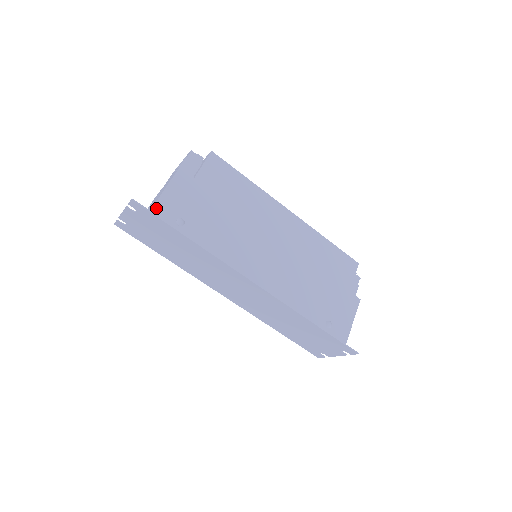
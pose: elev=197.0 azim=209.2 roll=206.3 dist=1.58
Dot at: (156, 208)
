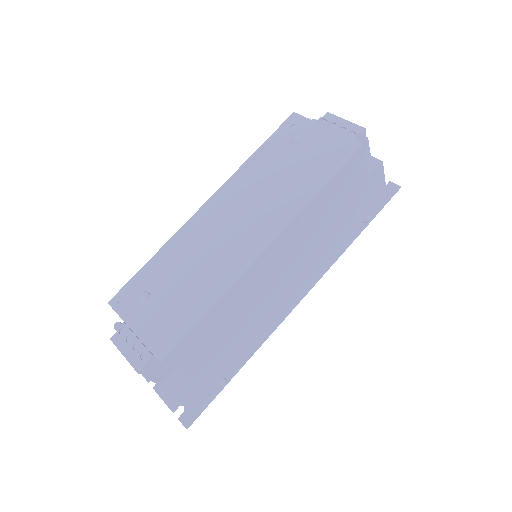
Dot at: (202, 407)
